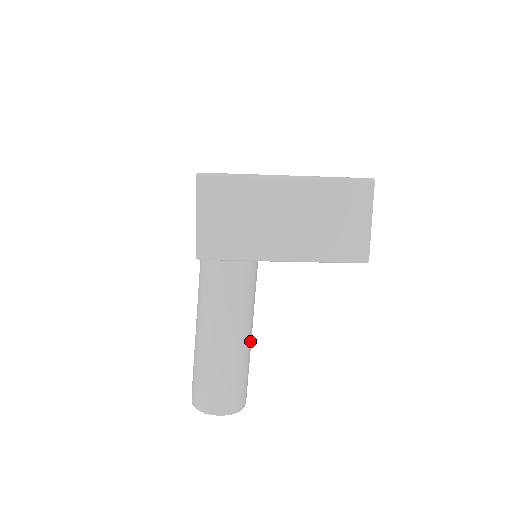
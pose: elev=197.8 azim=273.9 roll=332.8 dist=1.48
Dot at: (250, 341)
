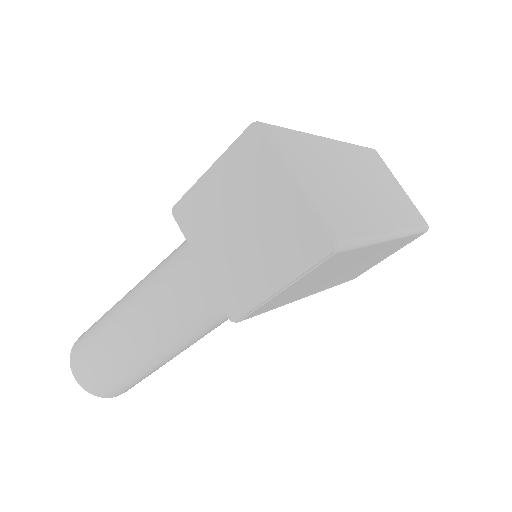
Dot at: occluded
